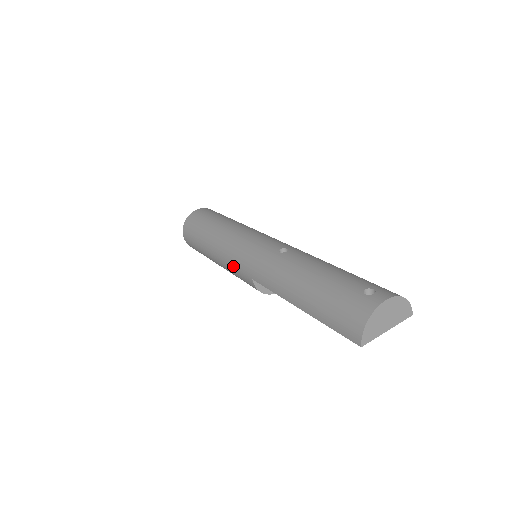
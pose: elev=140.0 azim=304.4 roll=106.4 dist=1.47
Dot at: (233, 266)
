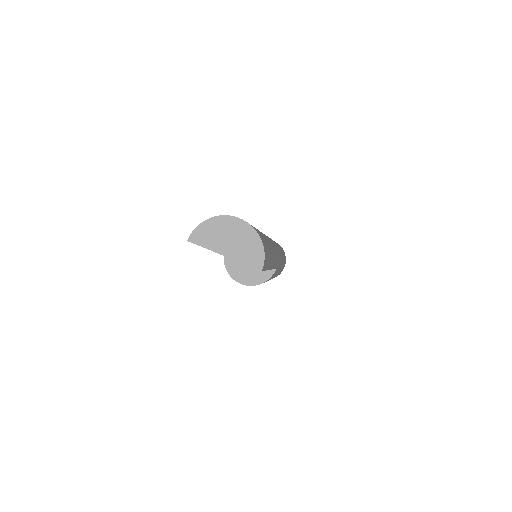
Dot at: occluded
